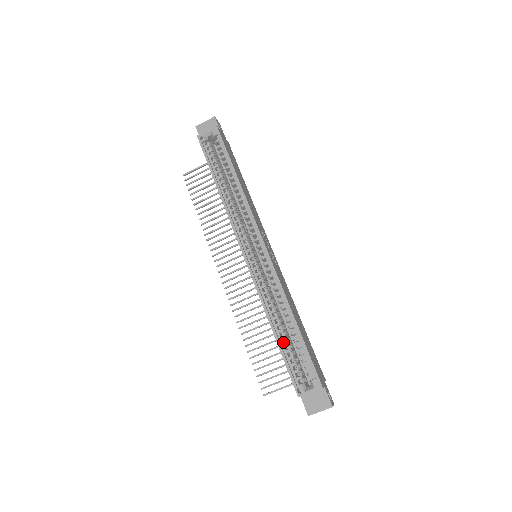
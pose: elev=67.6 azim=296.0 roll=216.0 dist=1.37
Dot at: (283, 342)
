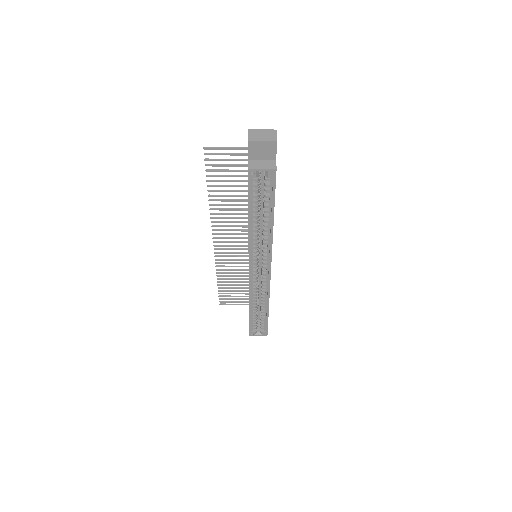
Dot at: (253, 312)
